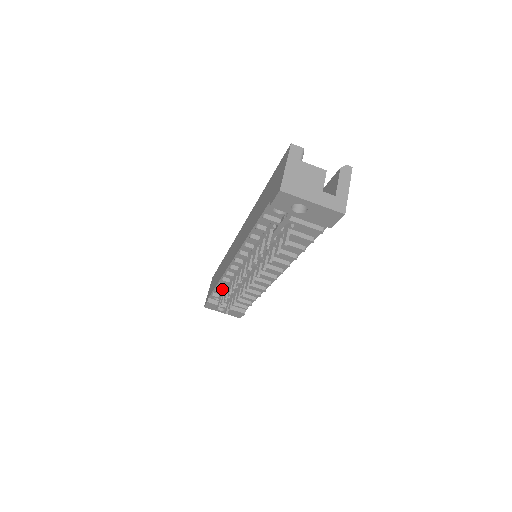
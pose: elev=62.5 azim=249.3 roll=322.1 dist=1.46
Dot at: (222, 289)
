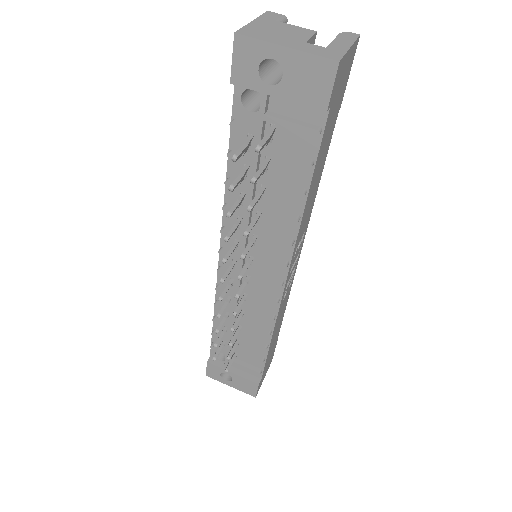
Dot at: occluded
